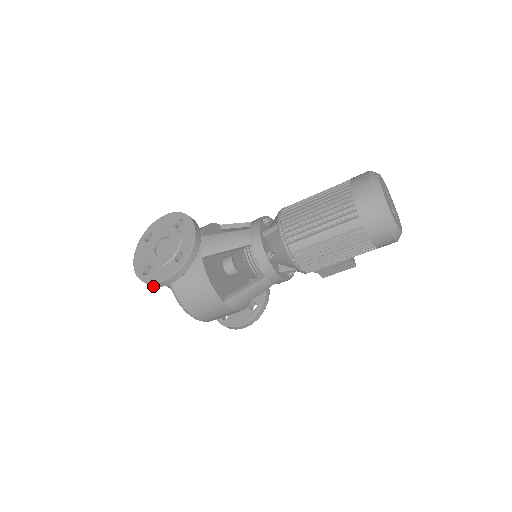
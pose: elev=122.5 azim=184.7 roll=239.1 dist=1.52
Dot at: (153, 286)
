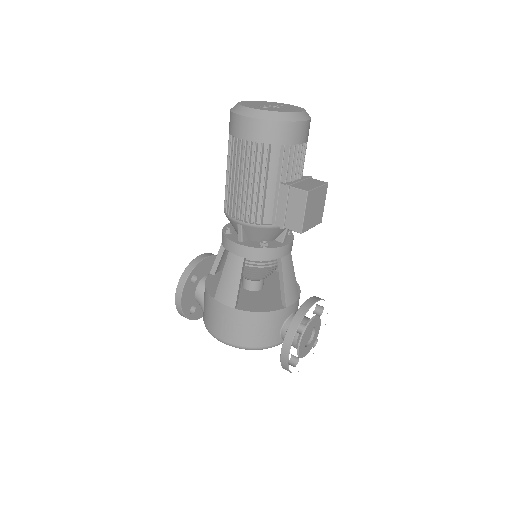
Dot at: (182, 313)
